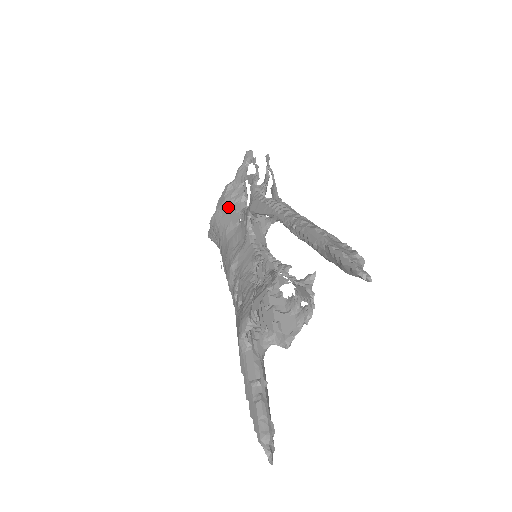
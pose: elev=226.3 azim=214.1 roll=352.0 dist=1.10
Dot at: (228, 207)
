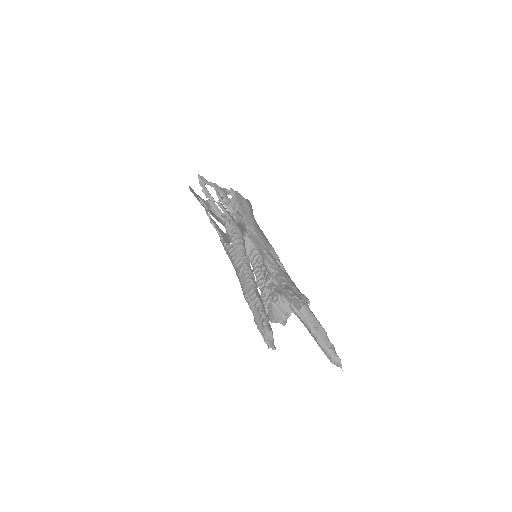
Dot at: occluded
